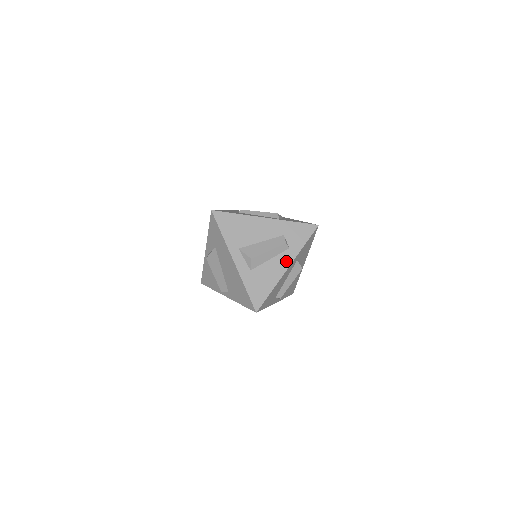
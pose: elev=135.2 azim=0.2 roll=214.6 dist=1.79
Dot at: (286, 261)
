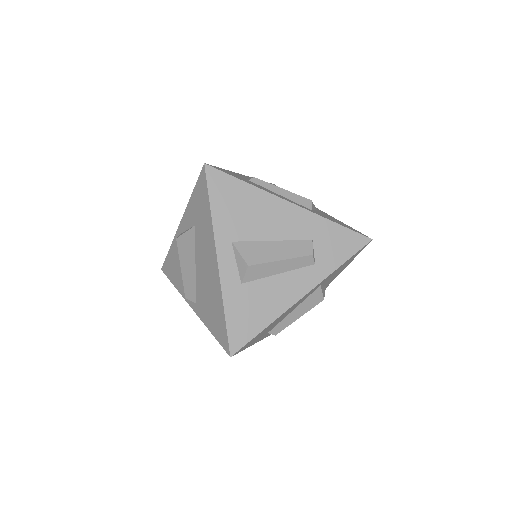
Dot at: (304, 284)
